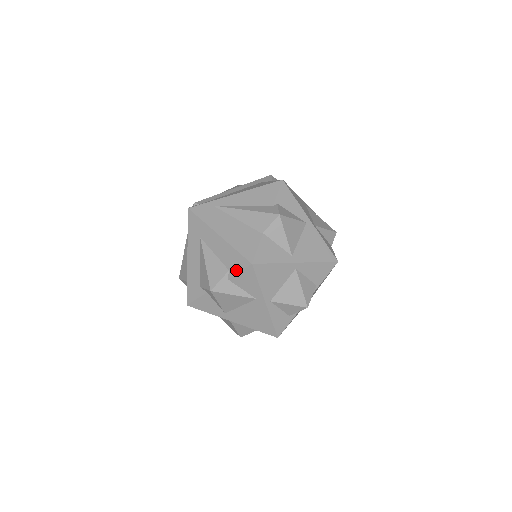
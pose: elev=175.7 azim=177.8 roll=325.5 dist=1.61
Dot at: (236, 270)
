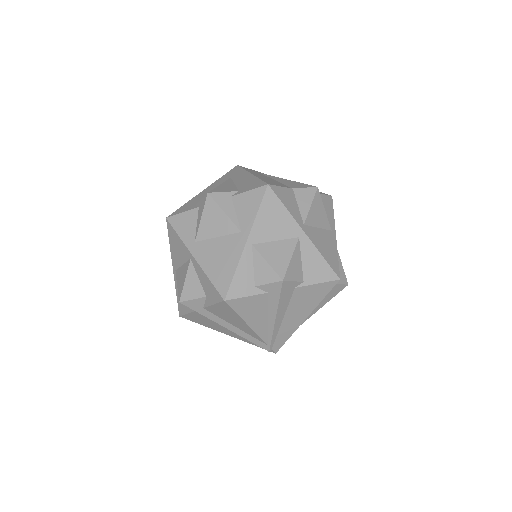
Dot at: (247, 189)
